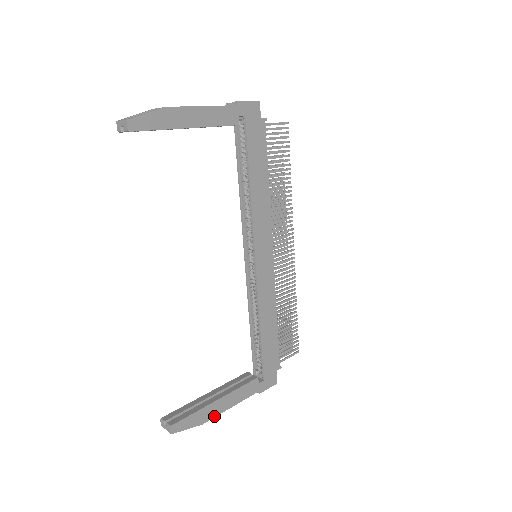
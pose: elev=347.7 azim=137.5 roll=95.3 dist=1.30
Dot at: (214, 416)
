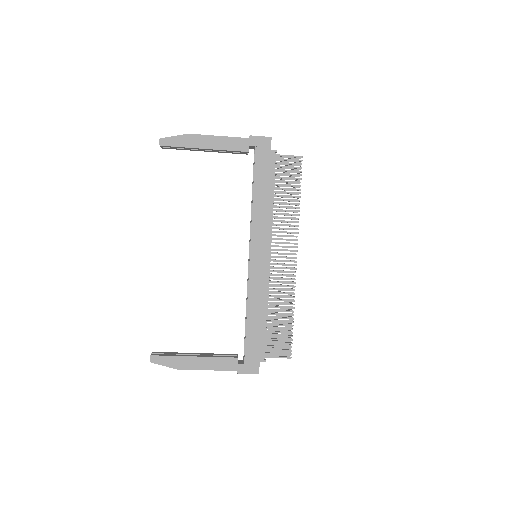
Dot at: (189, 369)
